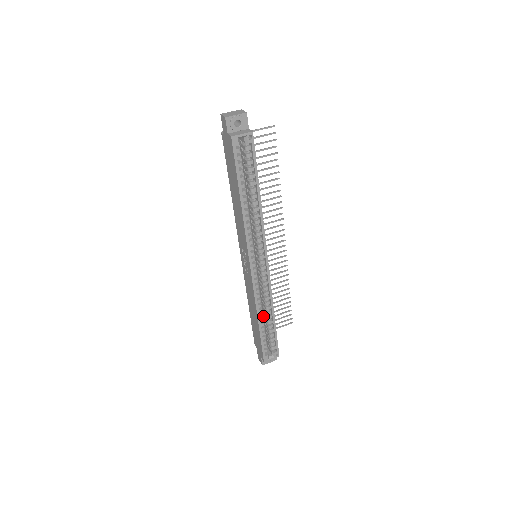
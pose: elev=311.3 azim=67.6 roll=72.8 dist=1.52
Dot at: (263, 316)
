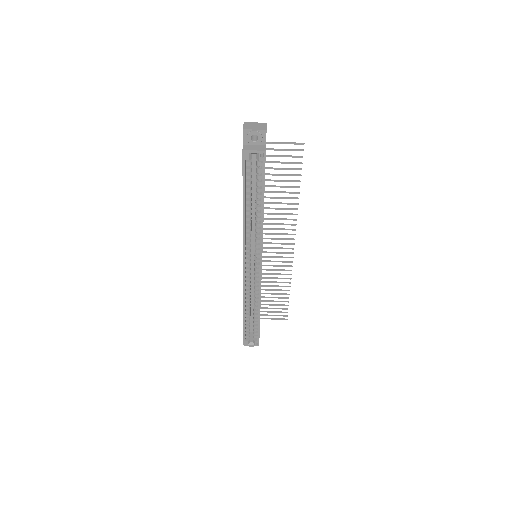
Dot at: occluded
